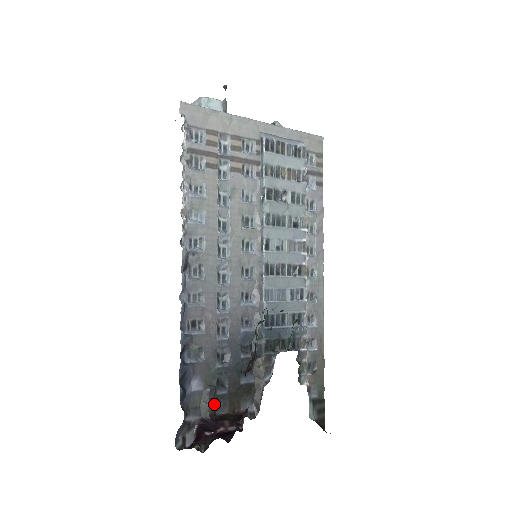
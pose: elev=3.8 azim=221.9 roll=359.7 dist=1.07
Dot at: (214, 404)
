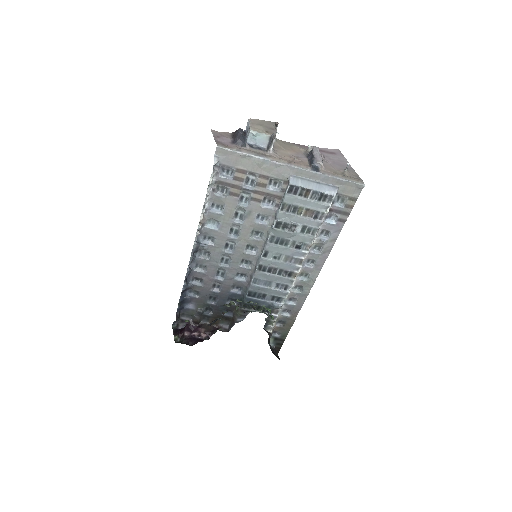
Dot at: (201, 318)
